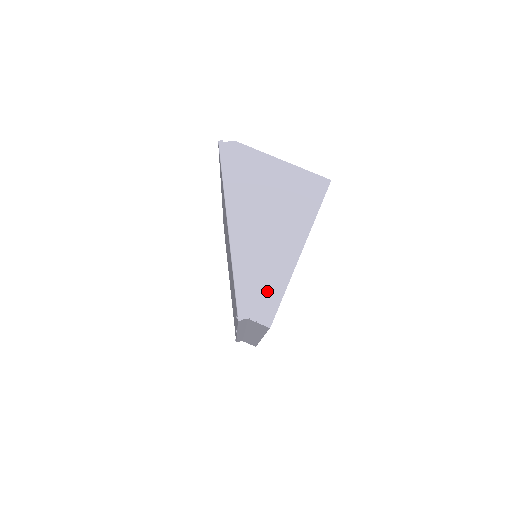
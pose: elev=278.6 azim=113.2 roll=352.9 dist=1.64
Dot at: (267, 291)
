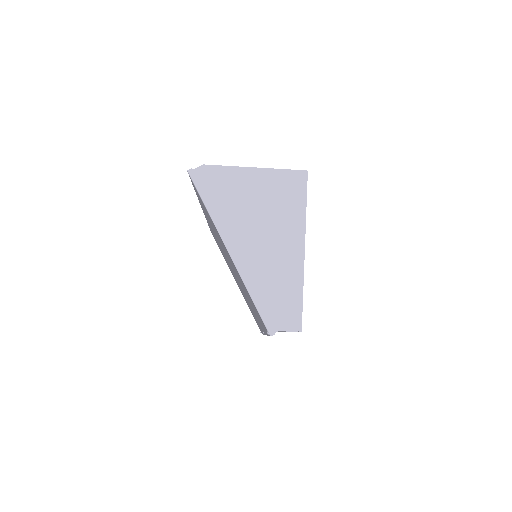
Dot at: (286, 299)
